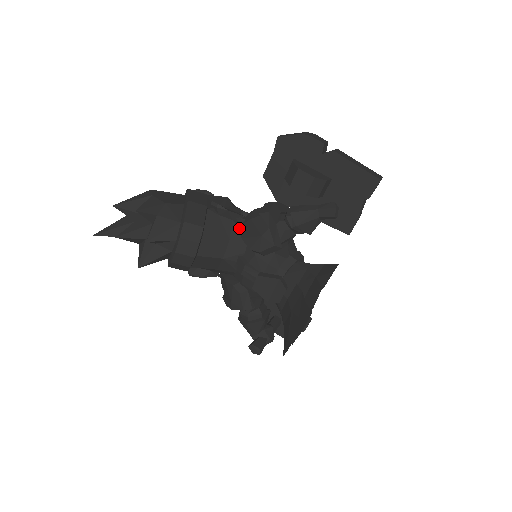
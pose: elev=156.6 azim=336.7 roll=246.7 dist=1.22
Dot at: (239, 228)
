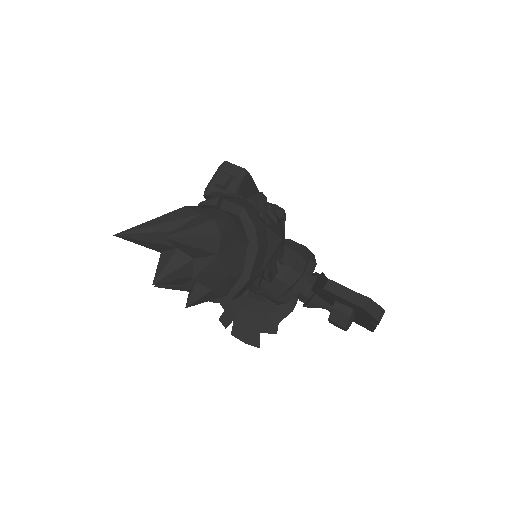
Dot at: occluded
